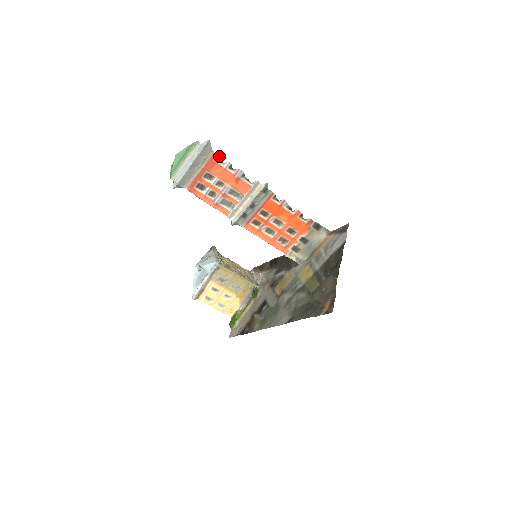
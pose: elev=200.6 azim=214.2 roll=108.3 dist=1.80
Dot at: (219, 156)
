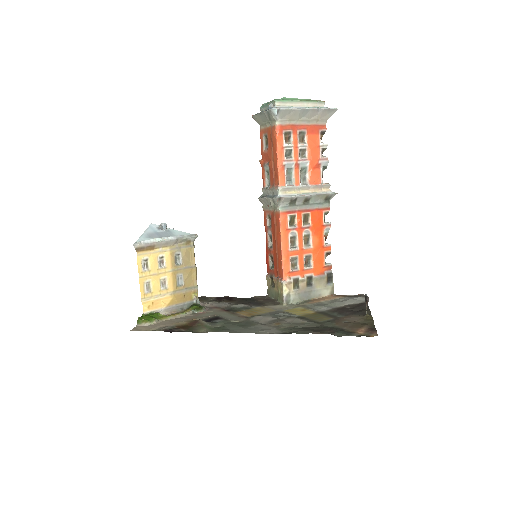
Dot at: occluded
